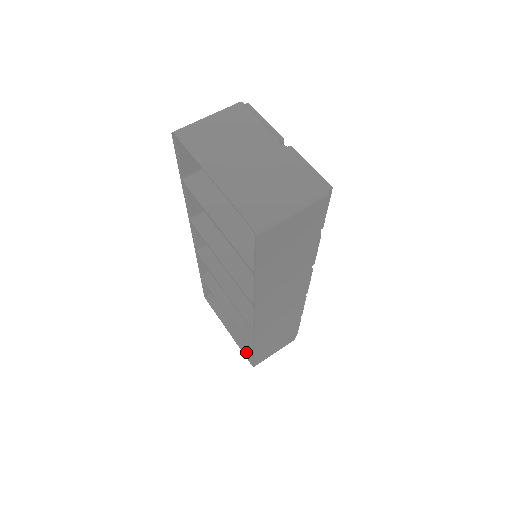
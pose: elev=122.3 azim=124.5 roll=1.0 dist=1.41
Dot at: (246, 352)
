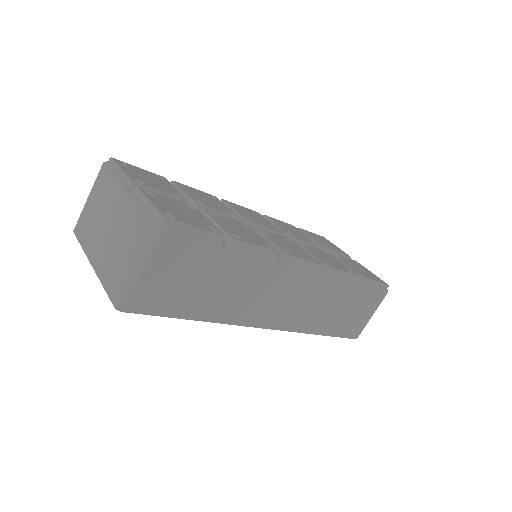
Dot at: occluded
